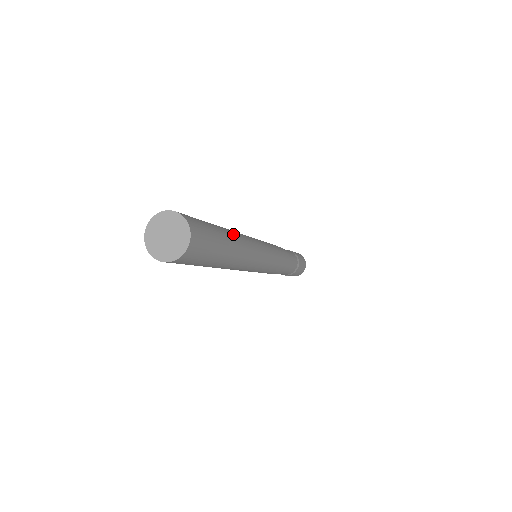
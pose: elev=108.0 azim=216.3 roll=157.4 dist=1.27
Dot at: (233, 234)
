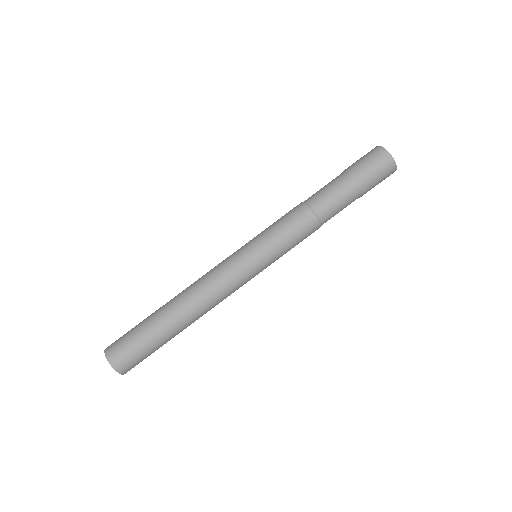
Dot at: (182, 320)
